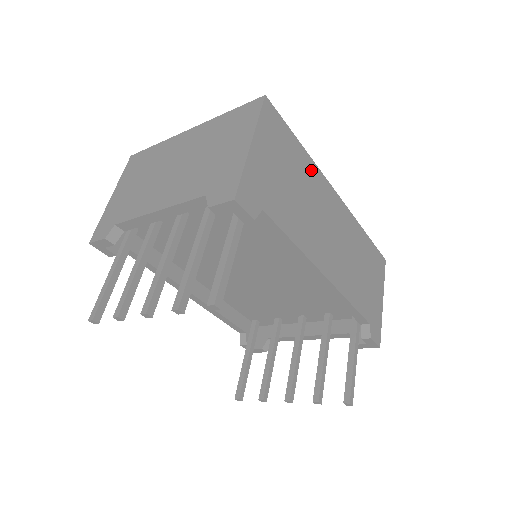
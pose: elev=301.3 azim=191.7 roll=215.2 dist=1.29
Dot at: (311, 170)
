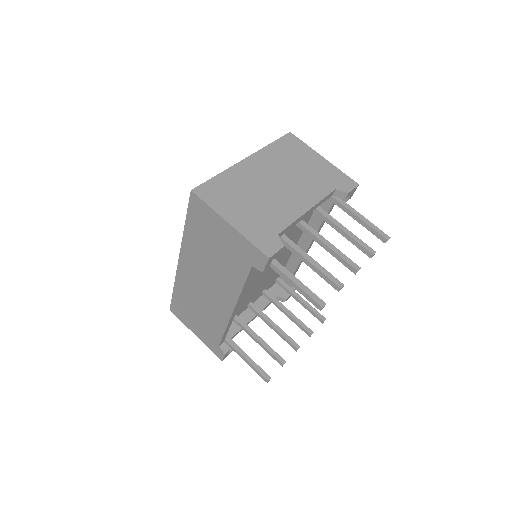
Dot at: occluded
